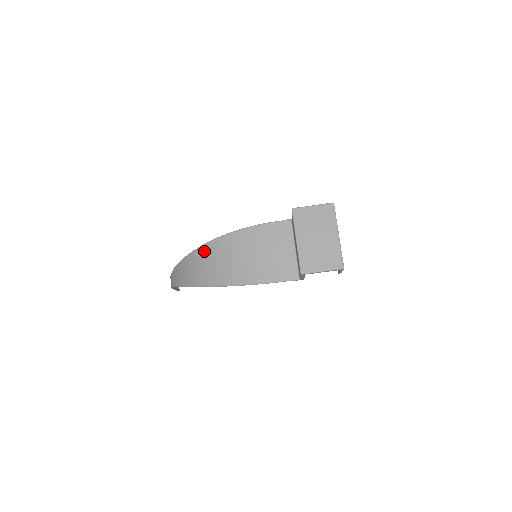
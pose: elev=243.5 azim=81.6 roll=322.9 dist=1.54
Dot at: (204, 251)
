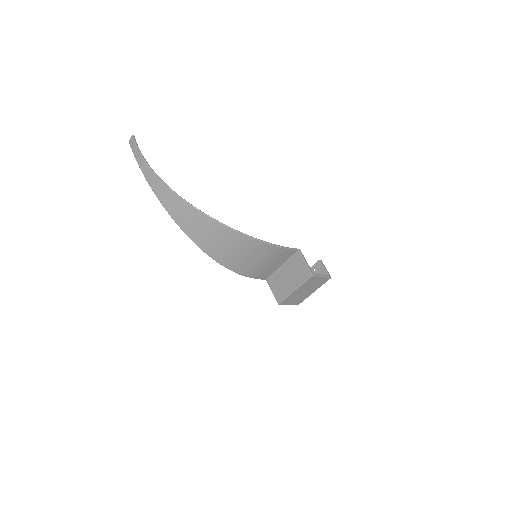
Dot at: (224, 232)
